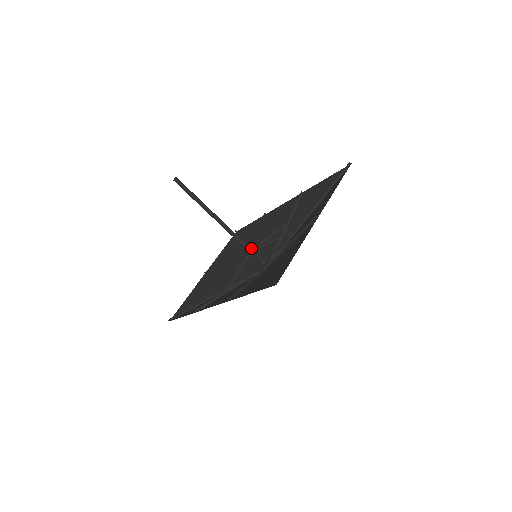
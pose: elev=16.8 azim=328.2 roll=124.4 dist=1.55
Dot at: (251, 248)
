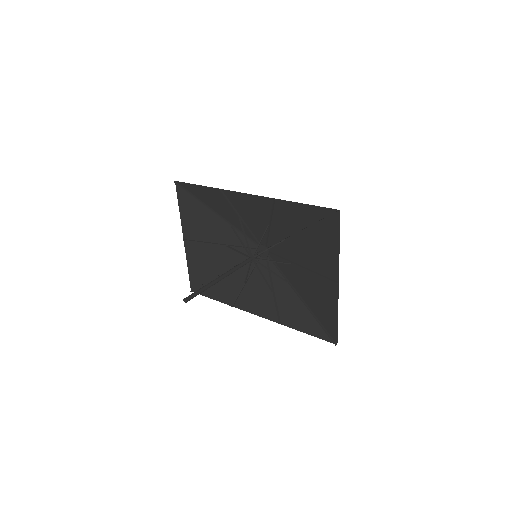
Dot at: (225, 221)
